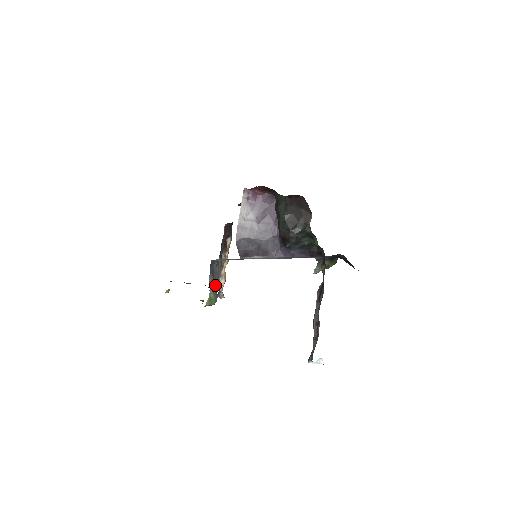
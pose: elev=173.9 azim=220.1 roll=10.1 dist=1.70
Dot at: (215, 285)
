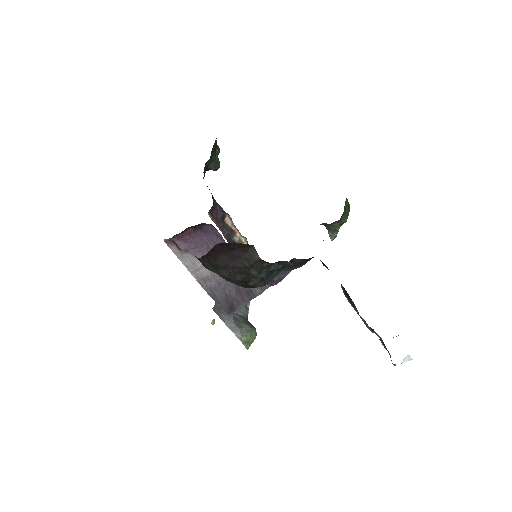
Dot at: occluded
